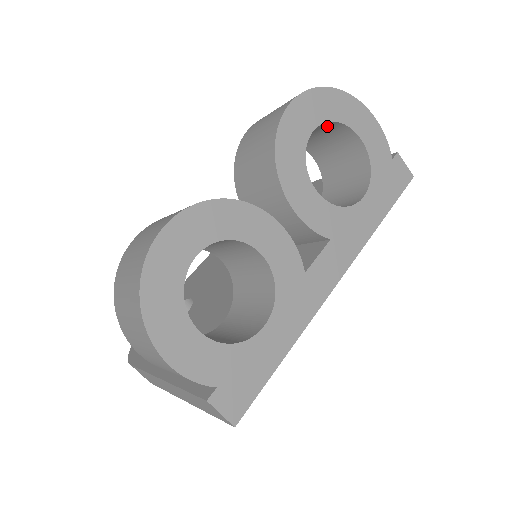
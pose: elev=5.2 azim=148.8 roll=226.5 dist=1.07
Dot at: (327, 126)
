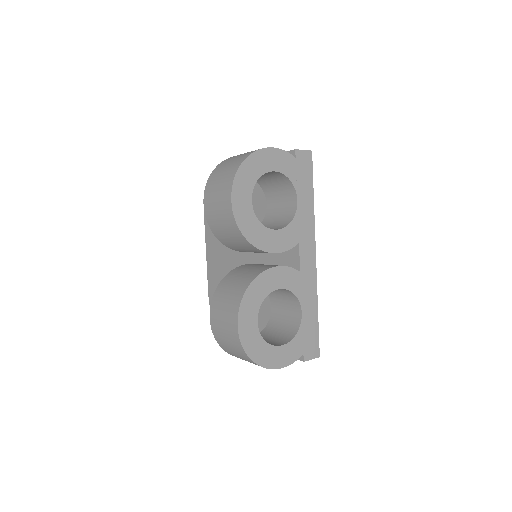
Dot at: occluded
